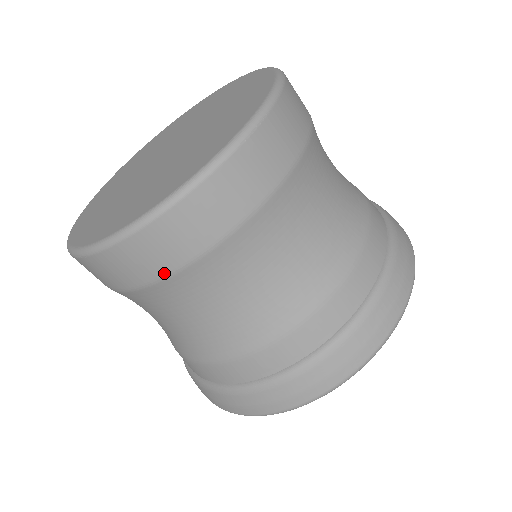
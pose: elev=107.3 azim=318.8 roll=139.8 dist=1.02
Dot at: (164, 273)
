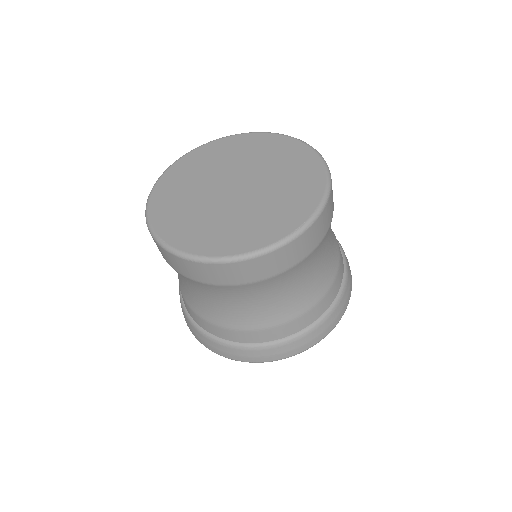
Dot at: (267, 277)
